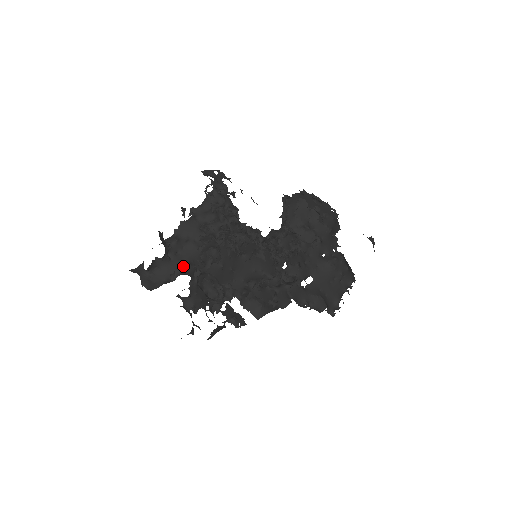
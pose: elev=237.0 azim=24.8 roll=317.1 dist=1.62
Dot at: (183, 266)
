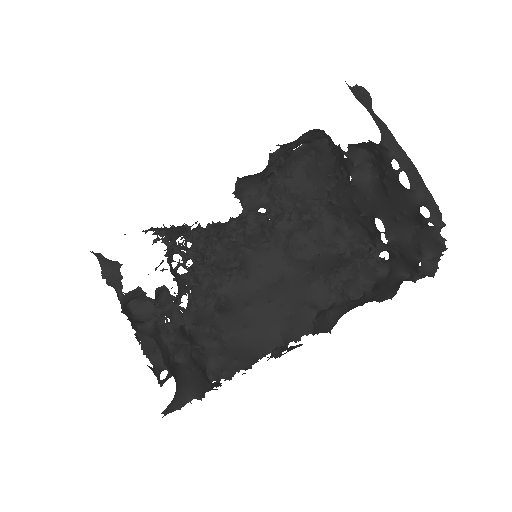
Dot at: occluded
